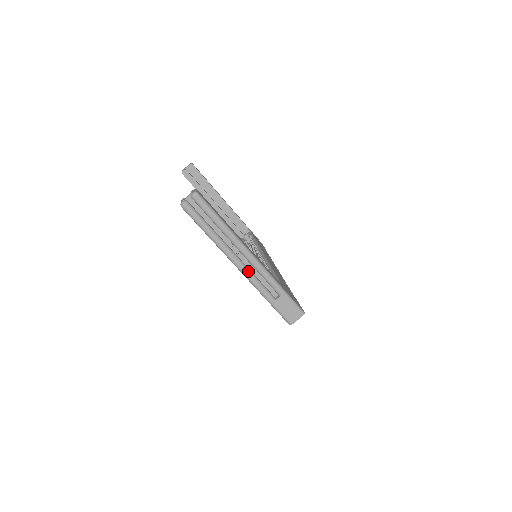
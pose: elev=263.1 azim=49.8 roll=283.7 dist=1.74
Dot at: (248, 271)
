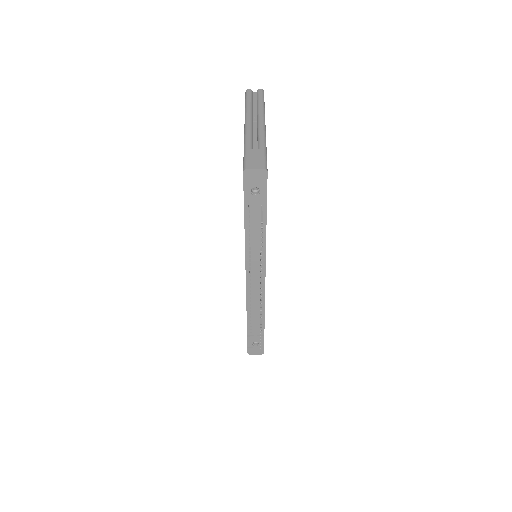
Dot at: (251, 127)
